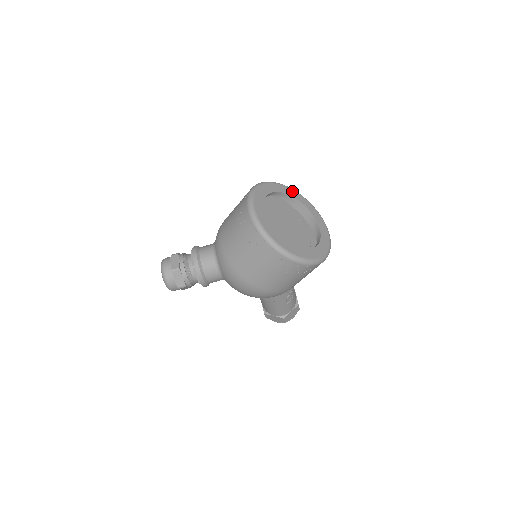
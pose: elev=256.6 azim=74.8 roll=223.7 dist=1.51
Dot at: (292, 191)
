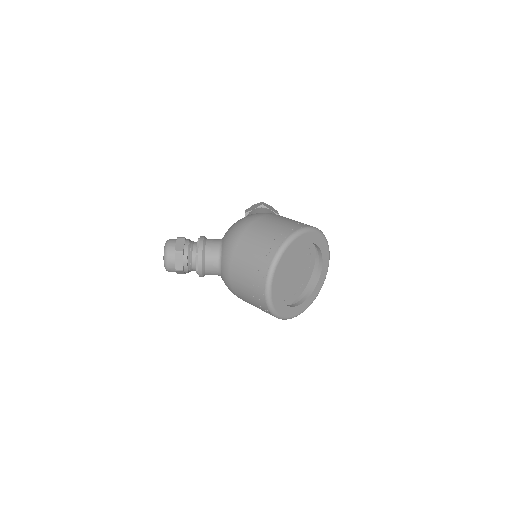
Dot at: (313, 235)
